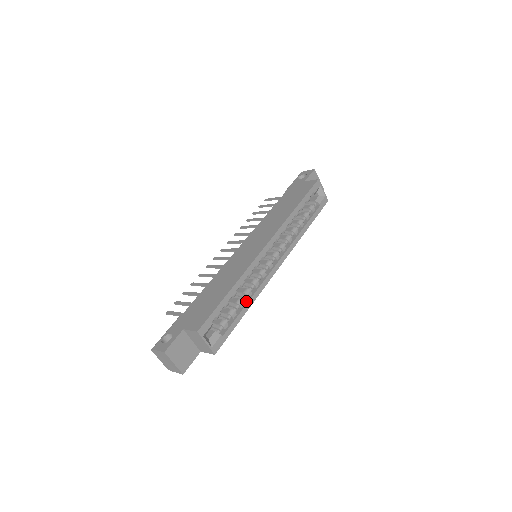
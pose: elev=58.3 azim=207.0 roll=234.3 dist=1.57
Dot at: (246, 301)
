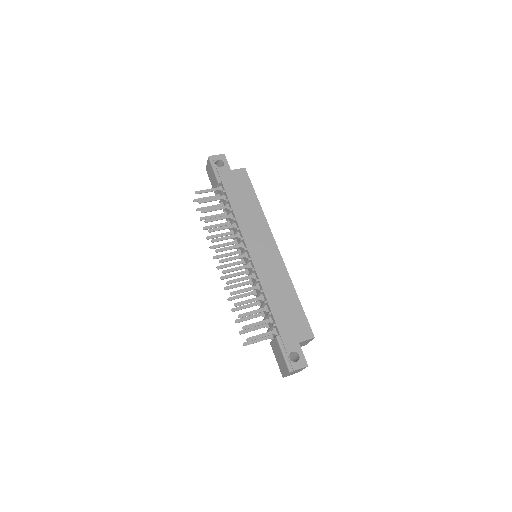
Dot at: occluded
